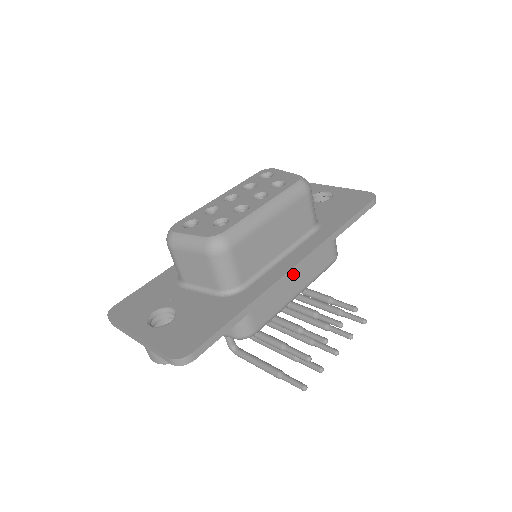
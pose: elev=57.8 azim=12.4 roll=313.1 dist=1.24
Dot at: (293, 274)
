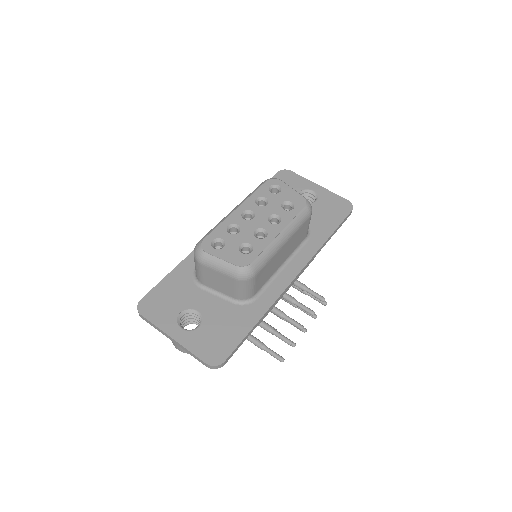
Dot at: occluded
